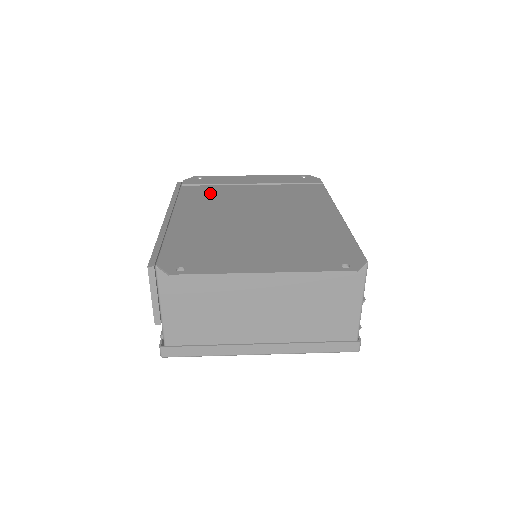
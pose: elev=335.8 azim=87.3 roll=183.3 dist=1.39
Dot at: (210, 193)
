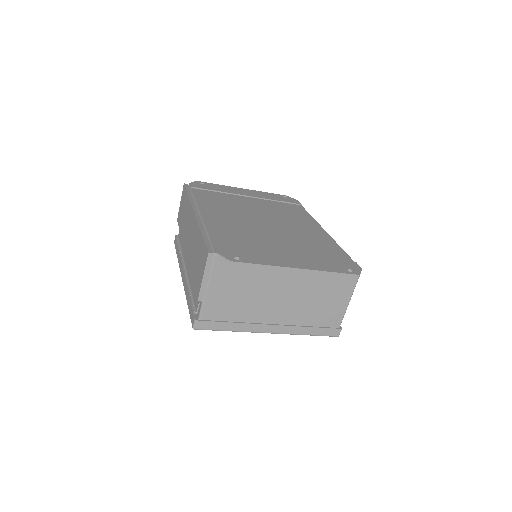
Dot at: (219, 198)
